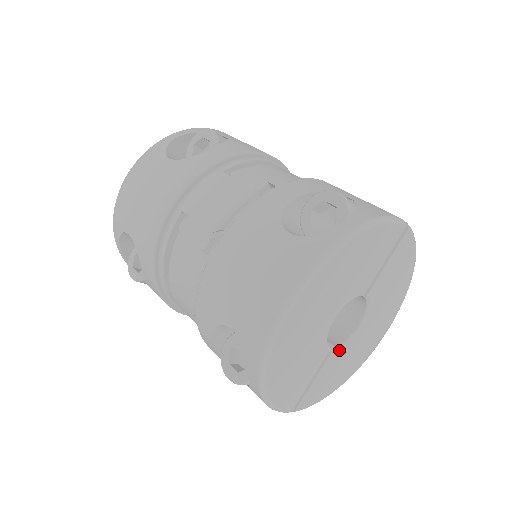
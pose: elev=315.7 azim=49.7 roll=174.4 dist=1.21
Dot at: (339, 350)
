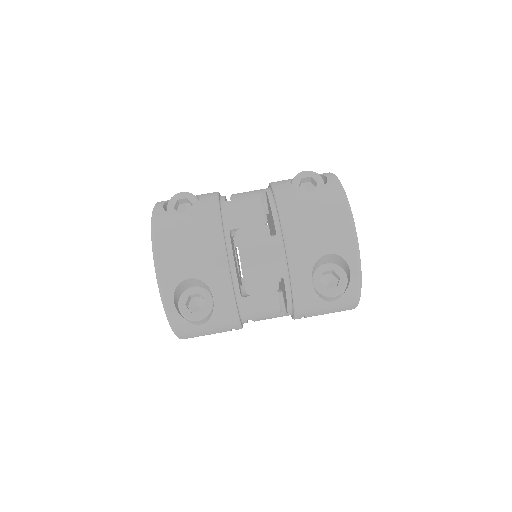
Dot at: occluded
